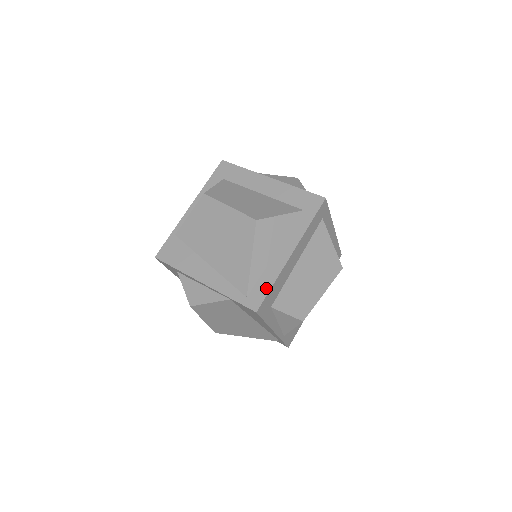
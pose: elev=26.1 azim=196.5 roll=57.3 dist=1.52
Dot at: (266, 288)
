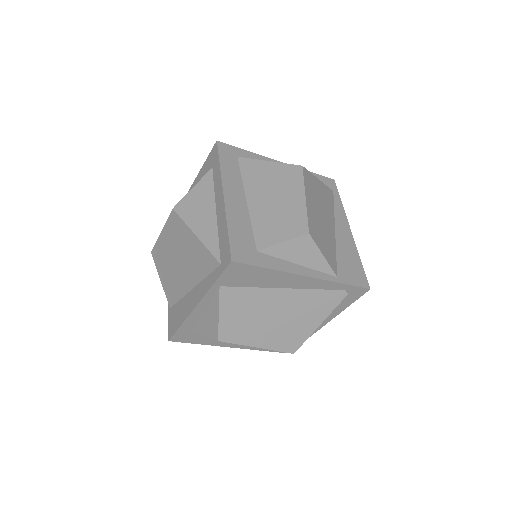
Dot at: (225, 238)
